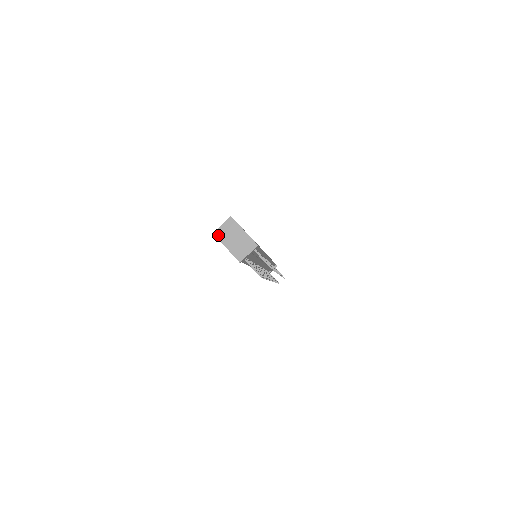
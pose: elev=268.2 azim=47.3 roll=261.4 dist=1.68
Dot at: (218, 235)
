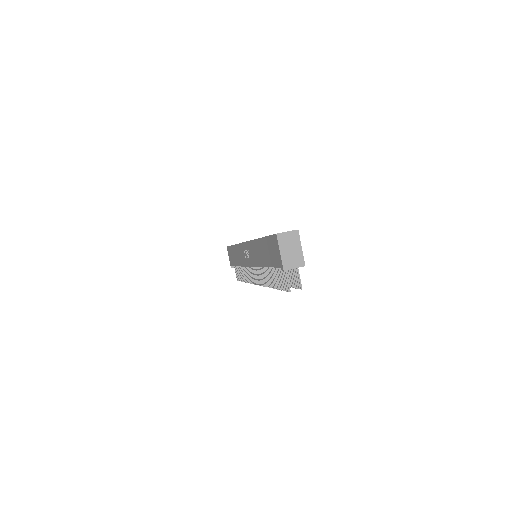
Dot at: (280, 238)
